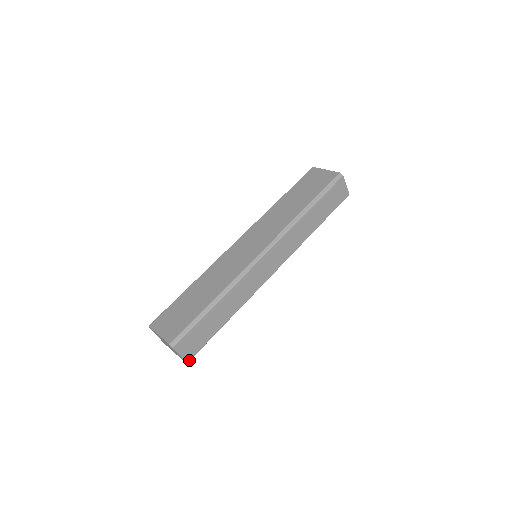
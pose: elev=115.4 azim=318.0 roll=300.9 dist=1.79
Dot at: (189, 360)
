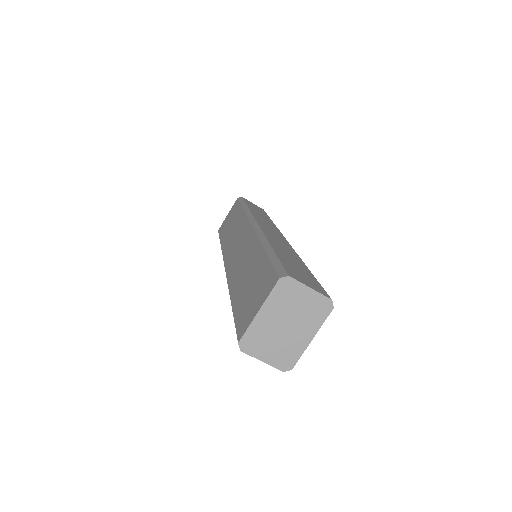
Dot at: (328, 297)
